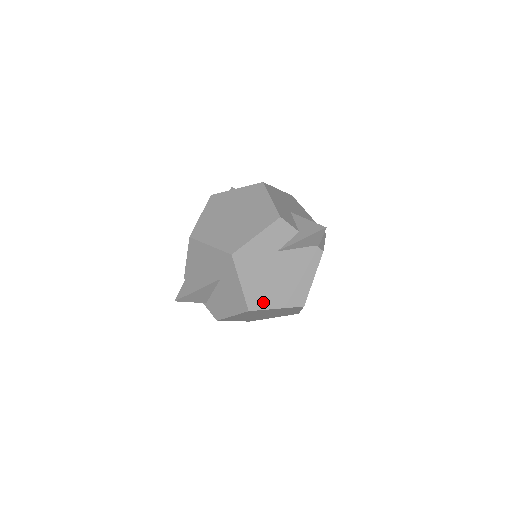
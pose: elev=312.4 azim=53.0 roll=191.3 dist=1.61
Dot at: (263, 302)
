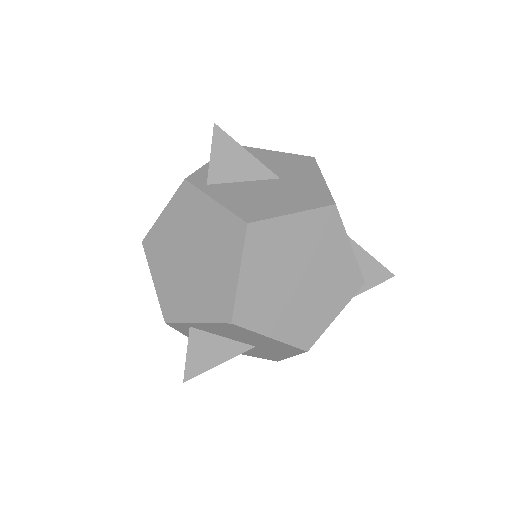
Dot at: occluded
